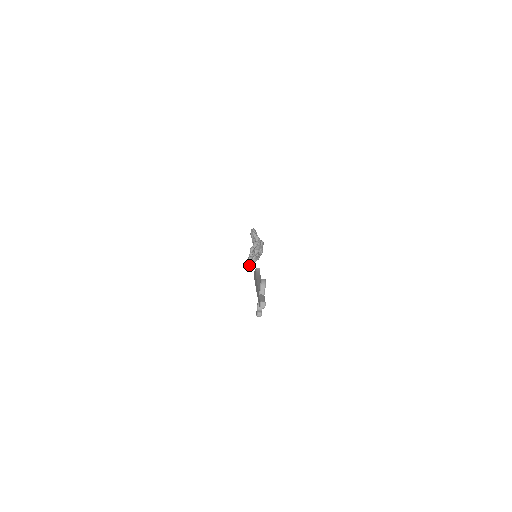
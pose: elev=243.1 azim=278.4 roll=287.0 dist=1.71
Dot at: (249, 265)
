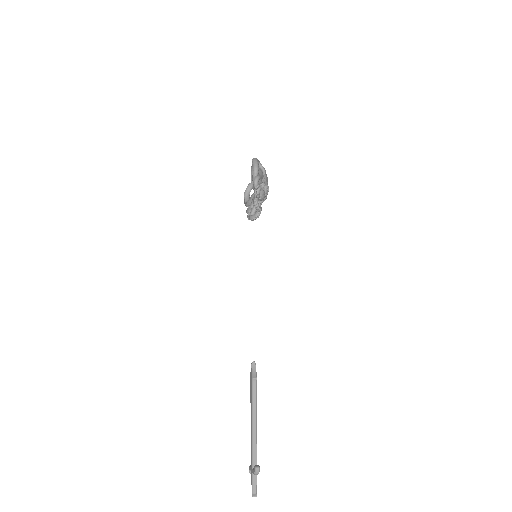
Dot at: occluded
